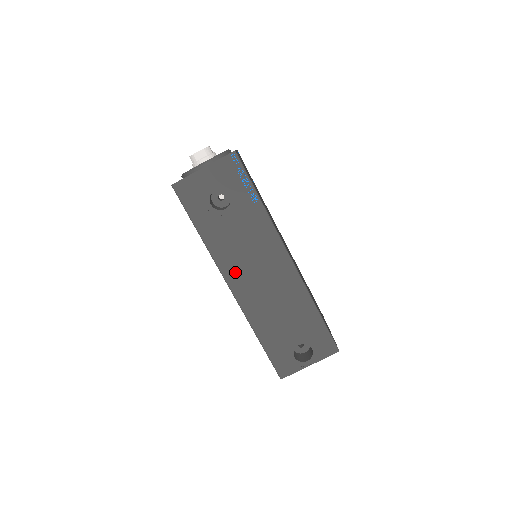
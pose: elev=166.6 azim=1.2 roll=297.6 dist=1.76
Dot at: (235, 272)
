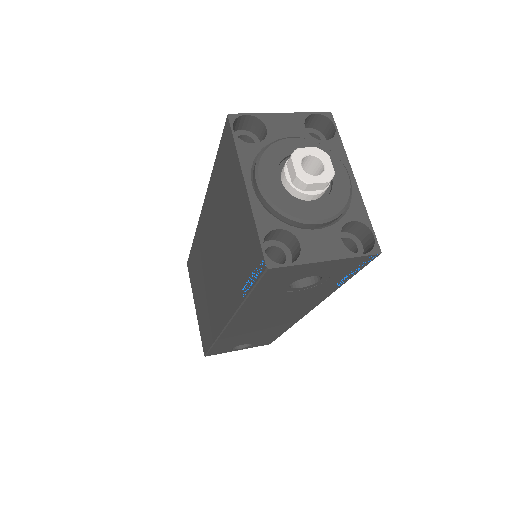
Dot at: (246, 319)
